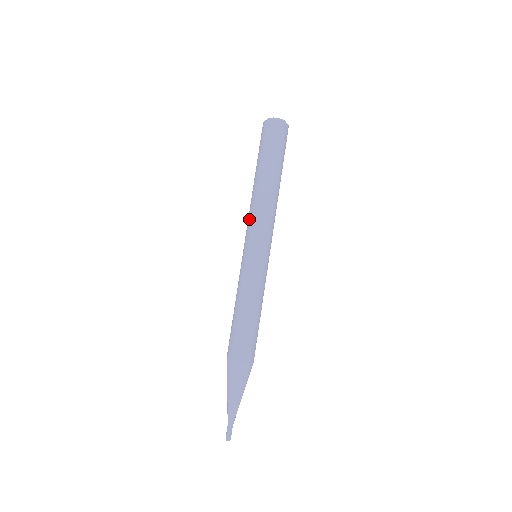
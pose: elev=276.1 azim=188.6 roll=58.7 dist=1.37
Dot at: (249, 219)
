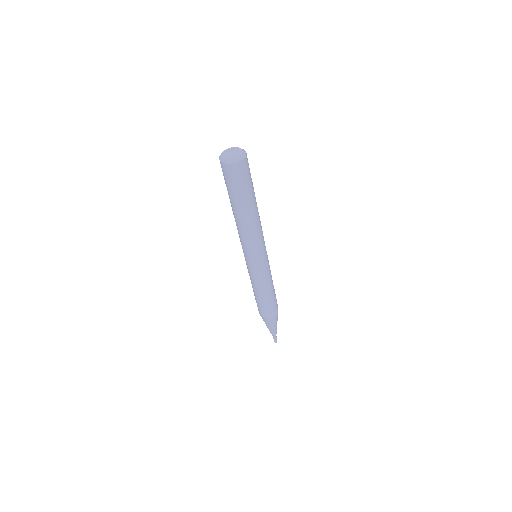
Dot at: (240, 239)
